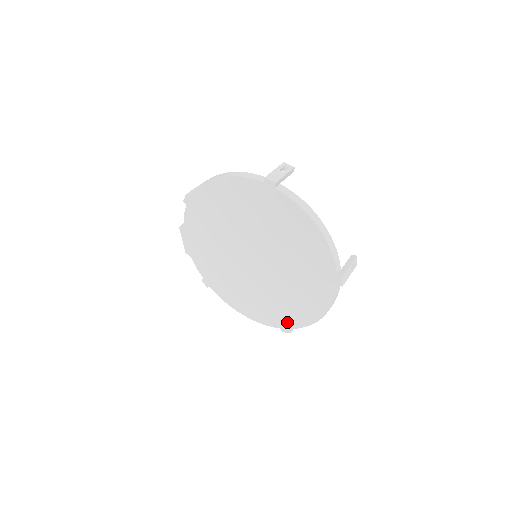
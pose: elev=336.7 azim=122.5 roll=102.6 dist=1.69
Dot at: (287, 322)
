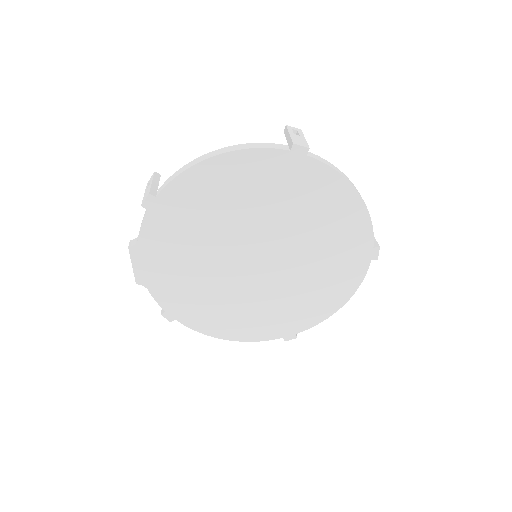
Dot at: (294, 327)
